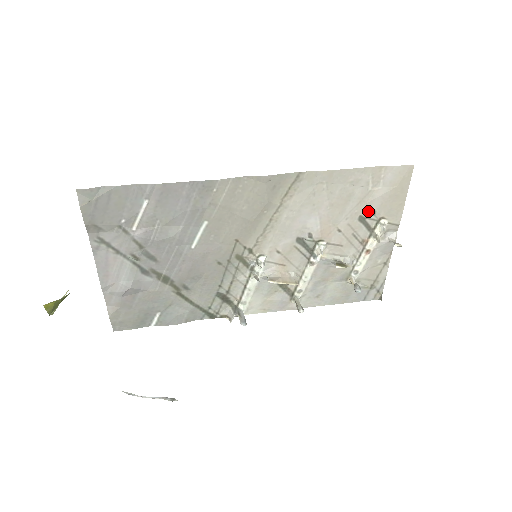
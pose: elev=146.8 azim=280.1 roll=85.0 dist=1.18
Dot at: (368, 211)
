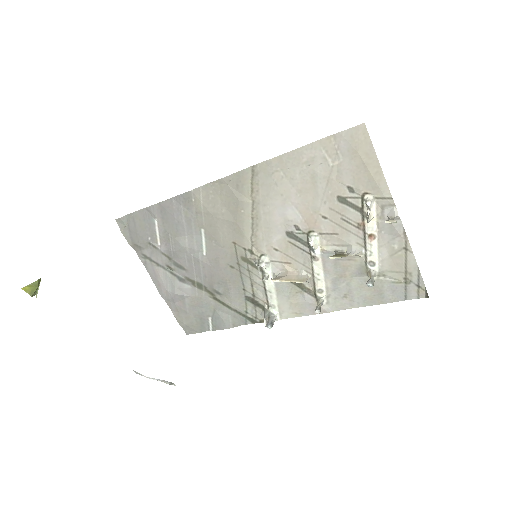
Dot at: (344, 189)
